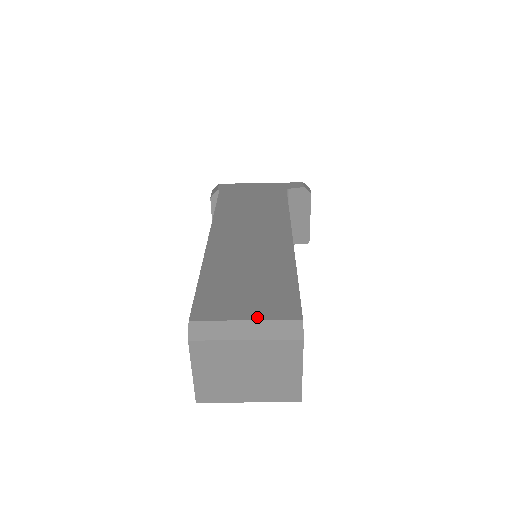
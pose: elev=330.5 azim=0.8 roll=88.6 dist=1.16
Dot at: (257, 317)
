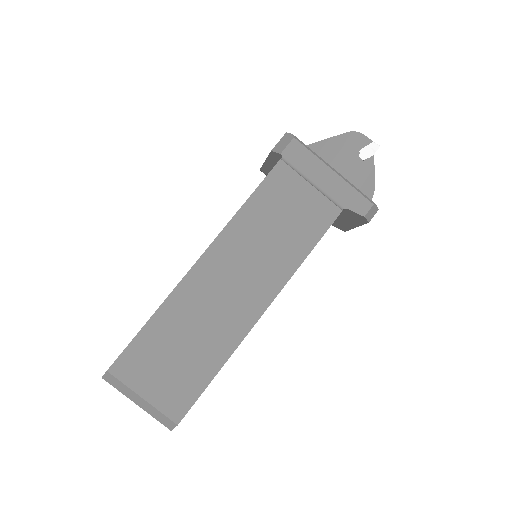
Dot at: (152, 401)
